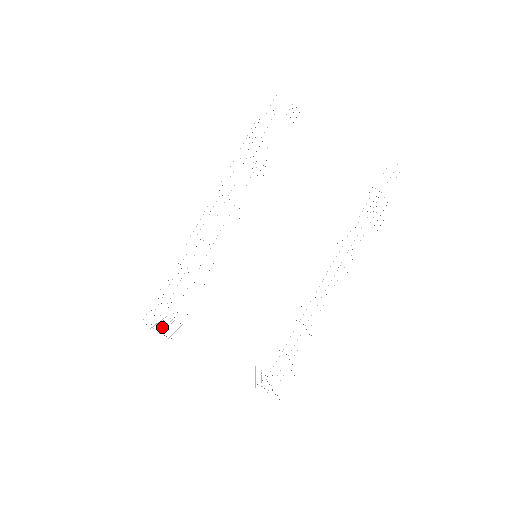
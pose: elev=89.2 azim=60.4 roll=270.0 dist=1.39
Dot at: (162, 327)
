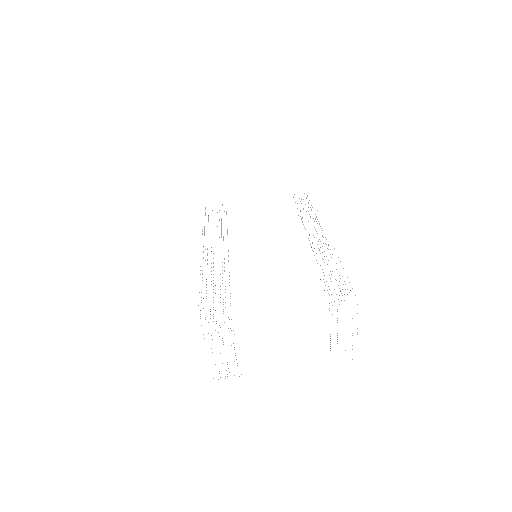
Dot at: occluded
